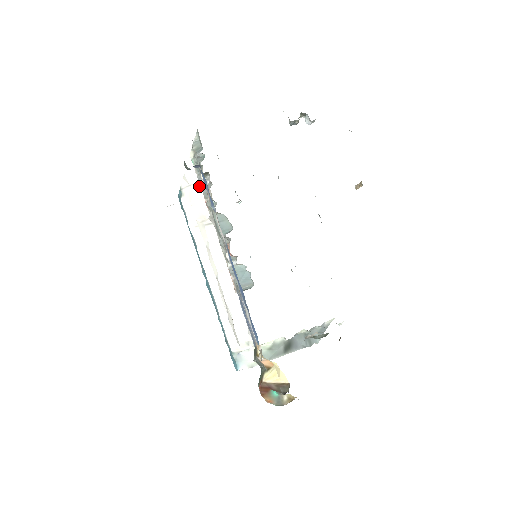
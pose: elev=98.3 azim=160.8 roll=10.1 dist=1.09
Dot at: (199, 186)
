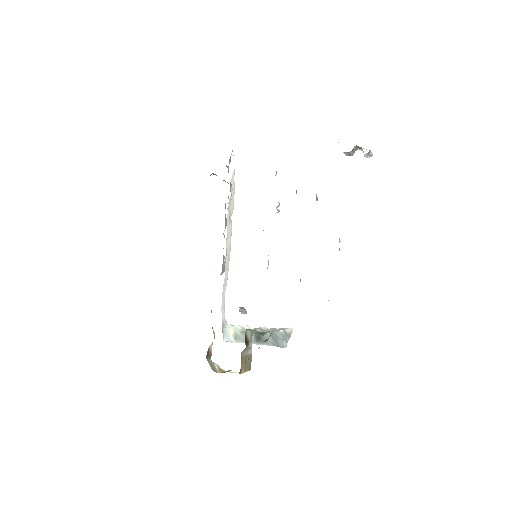
Dot at: (234, 191)
